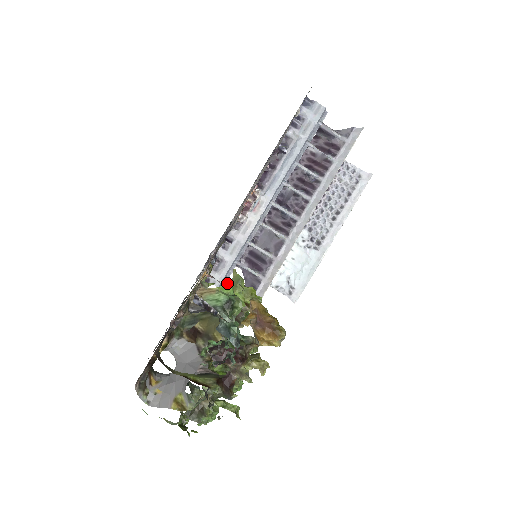
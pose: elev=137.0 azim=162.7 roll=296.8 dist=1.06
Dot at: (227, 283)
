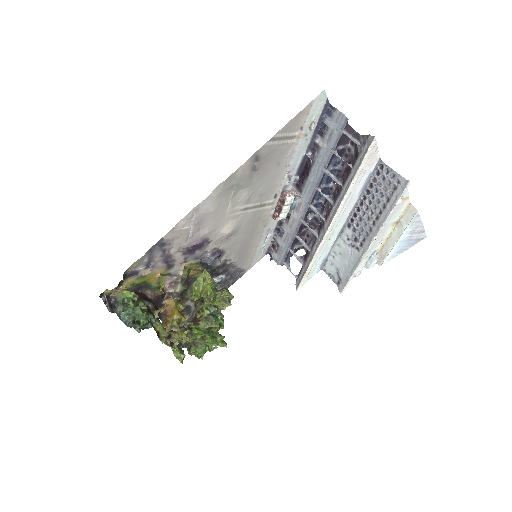
Dot at: (284, 263)
